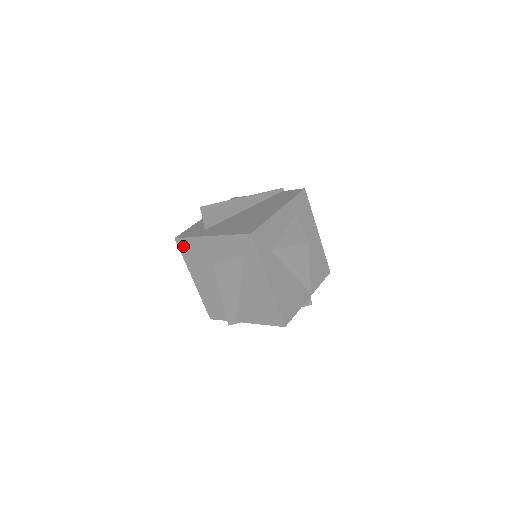
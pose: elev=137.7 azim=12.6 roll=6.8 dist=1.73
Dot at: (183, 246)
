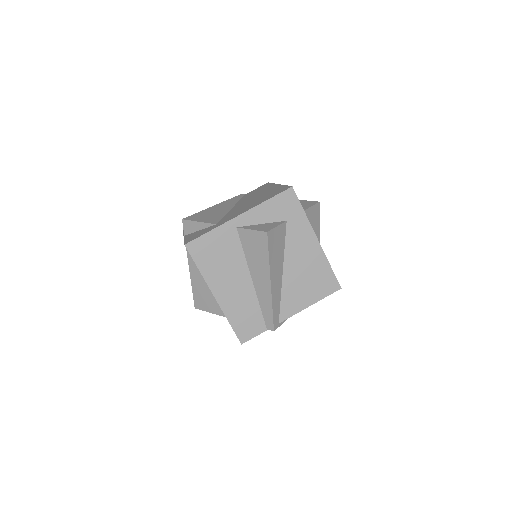
Dot at: (198, 250)
